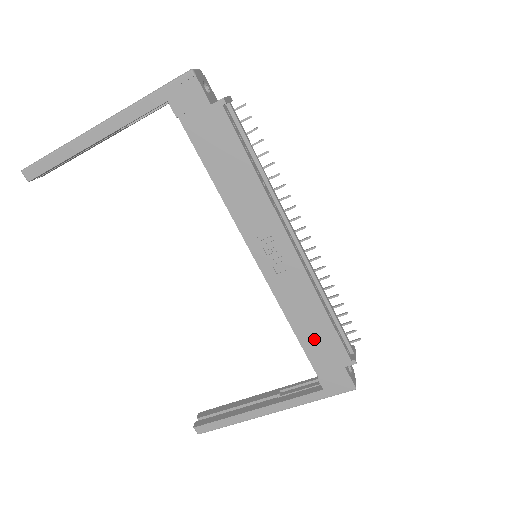
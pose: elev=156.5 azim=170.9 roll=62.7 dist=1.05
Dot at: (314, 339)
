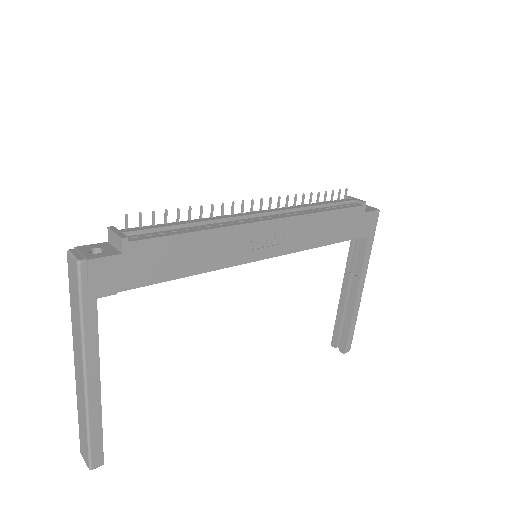
Dot at: (337, 230)
